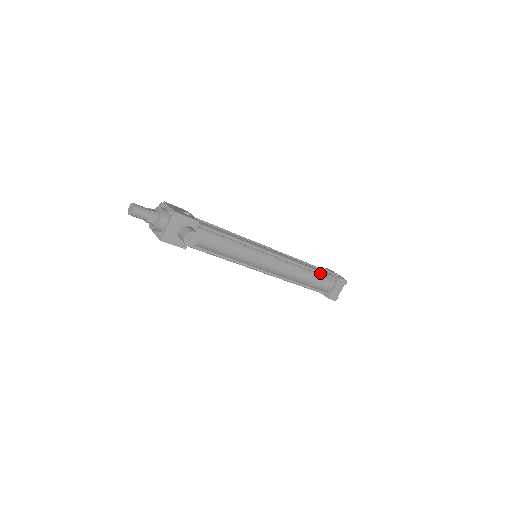
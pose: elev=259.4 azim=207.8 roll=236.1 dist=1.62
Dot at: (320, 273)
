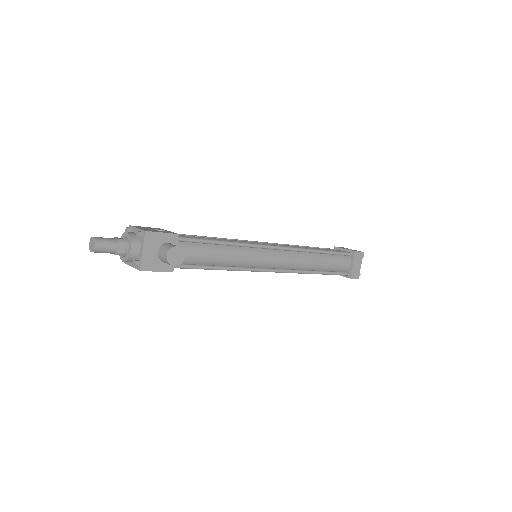
Dot at: (332, 253)
